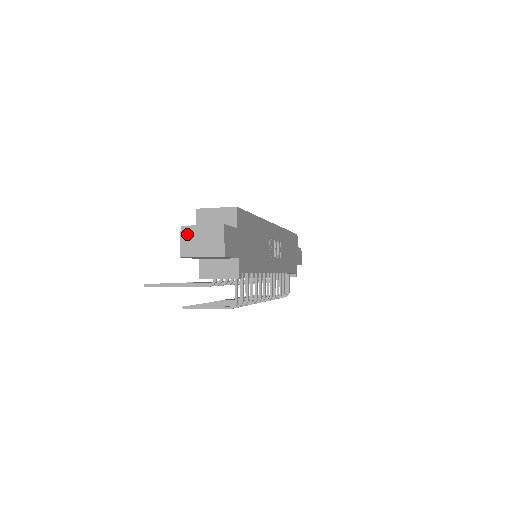
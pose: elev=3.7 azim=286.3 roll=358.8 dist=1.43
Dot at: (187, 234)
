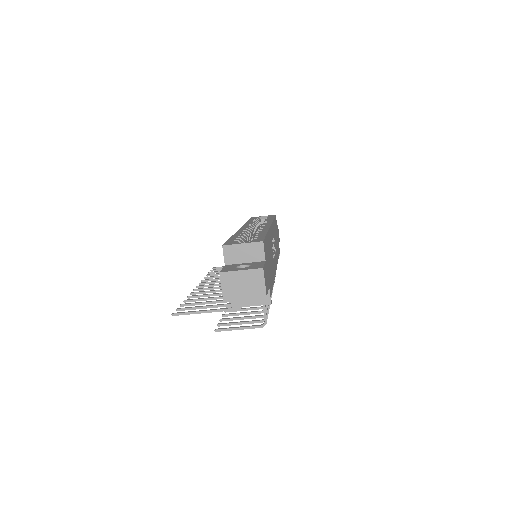
Dot at: (227, 279)
